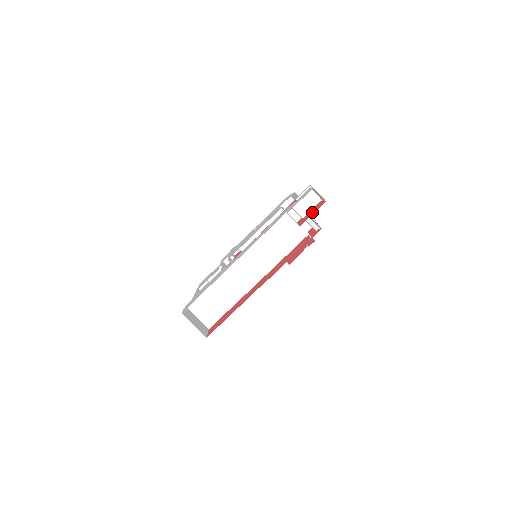
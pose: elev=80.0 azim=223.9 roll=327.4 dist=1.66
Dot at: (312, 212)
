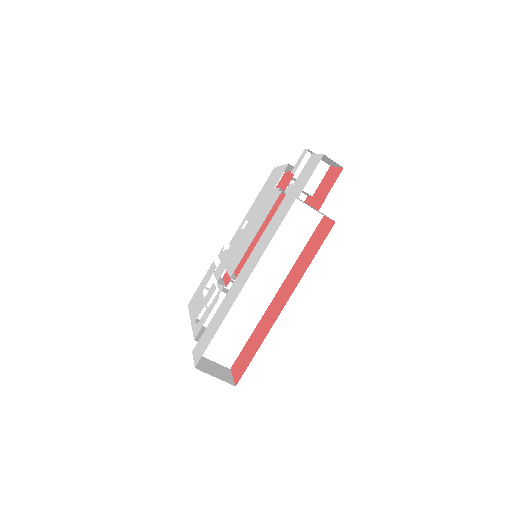
Dot at: (326, 186)
